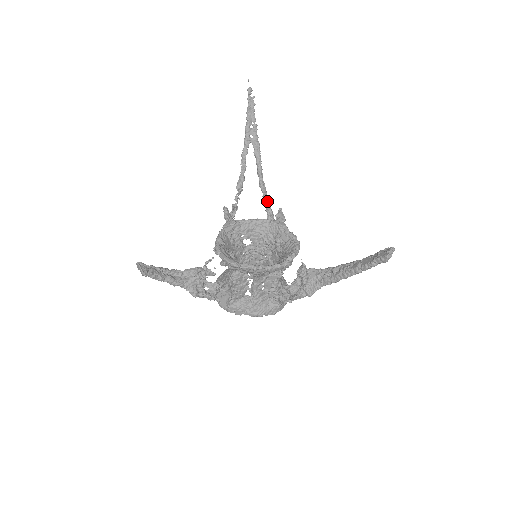
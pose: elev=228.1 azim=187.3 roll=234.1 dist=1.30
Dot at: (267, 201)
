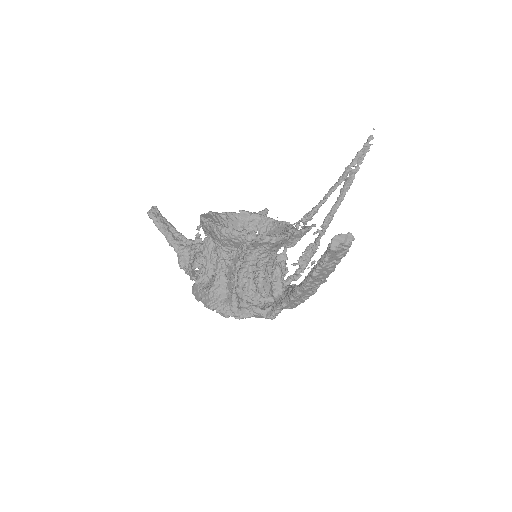
Dot at: occluded
